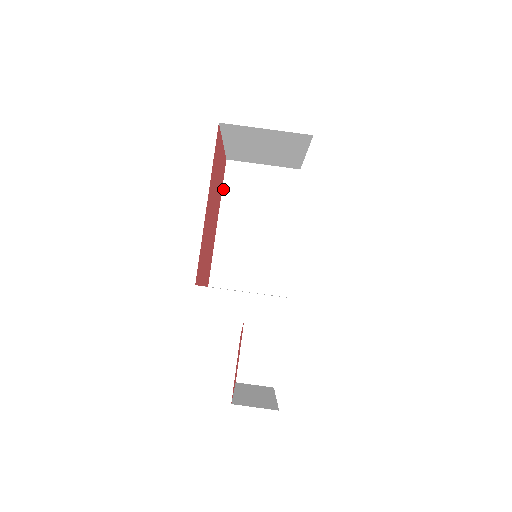
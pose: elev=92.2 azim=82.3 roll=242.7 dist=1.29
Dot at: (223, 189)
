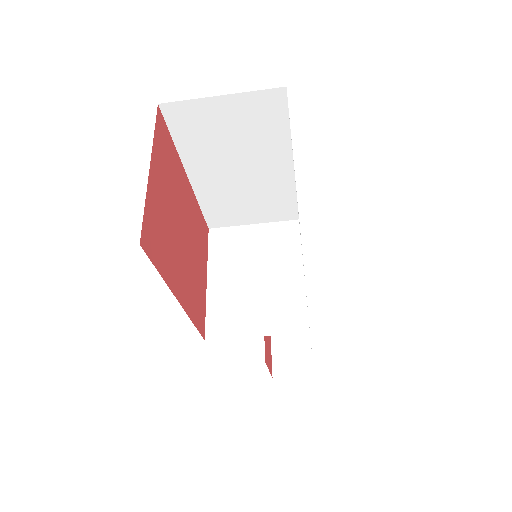
Dot at: (175, 142)
